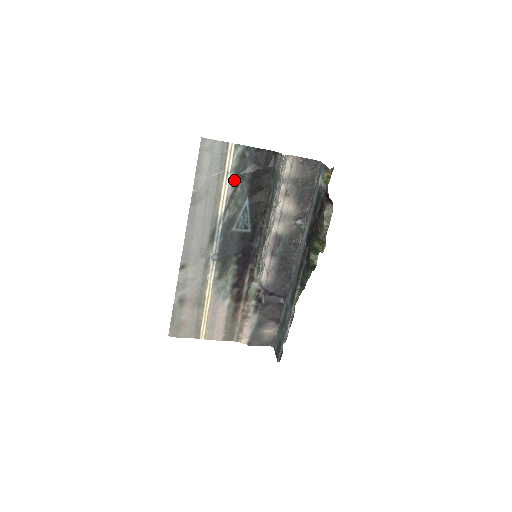
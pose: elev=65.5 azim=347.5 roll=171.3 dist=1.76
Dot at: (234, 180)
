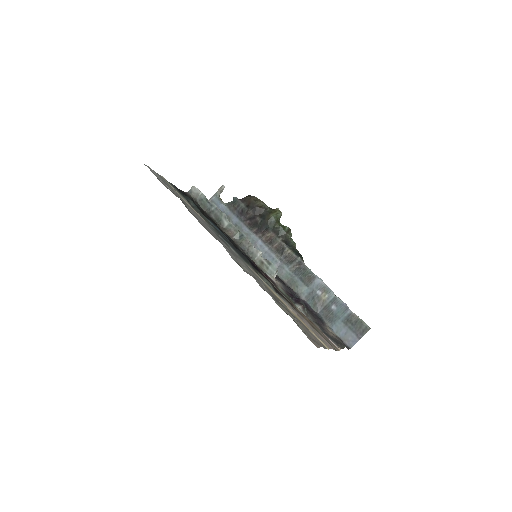
Dot at: (187, 201)
